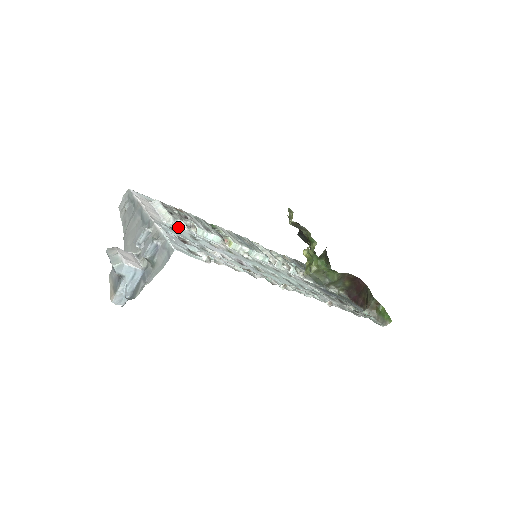
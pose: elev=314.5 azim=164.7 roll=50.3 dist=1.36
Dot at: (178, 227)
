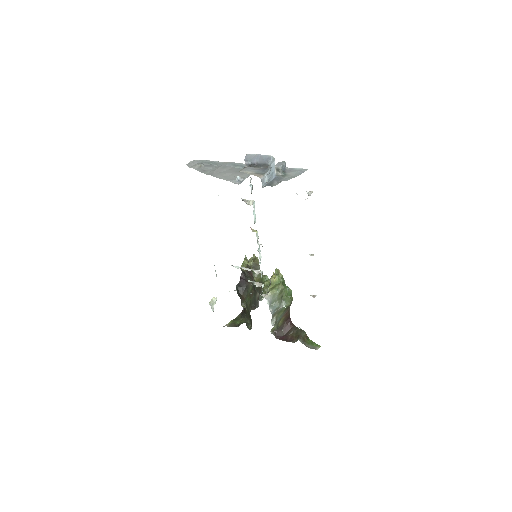
Dot at: (251, 189)
